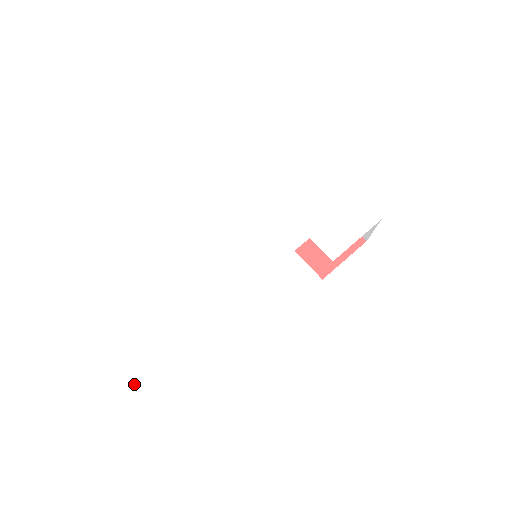
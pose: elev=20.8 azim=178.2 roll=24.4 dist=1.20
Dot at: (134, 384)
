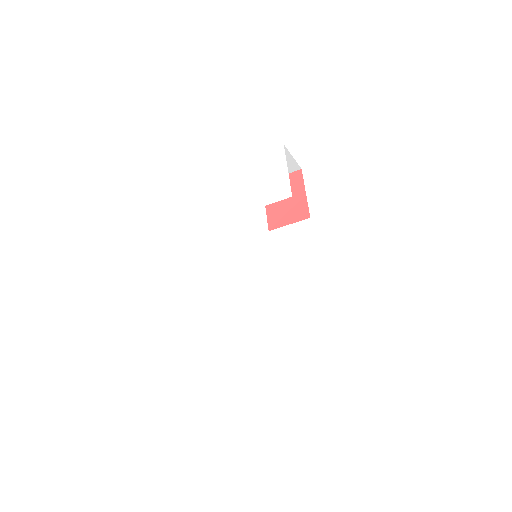
Dot at: (292, 406)
